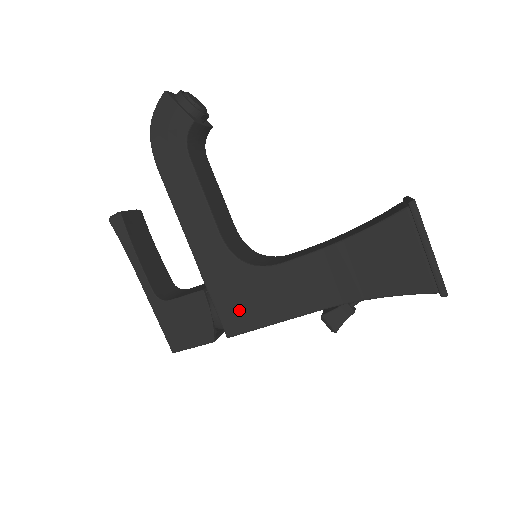
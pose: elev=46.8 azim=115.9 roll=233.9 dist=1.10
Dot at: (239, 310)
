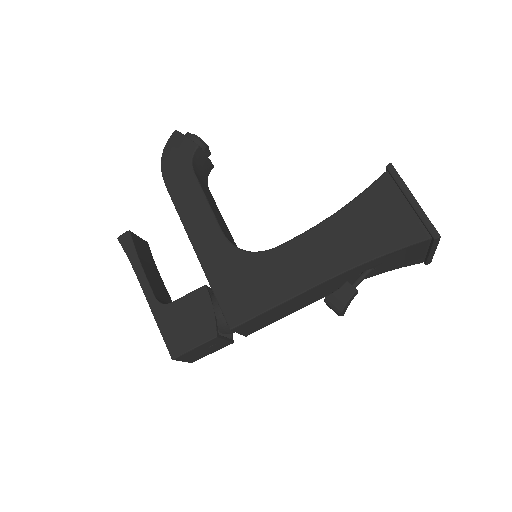
Dot at: (241, 298)
